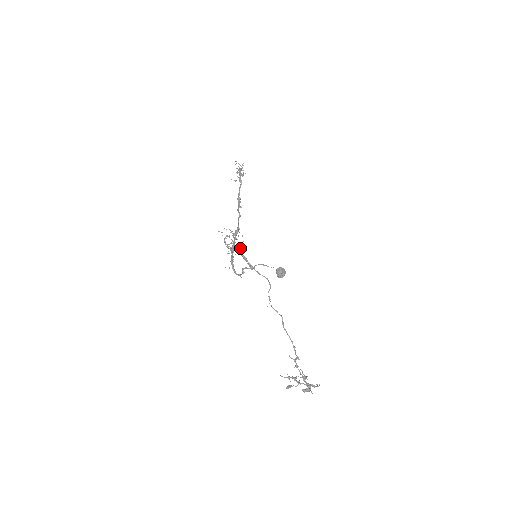
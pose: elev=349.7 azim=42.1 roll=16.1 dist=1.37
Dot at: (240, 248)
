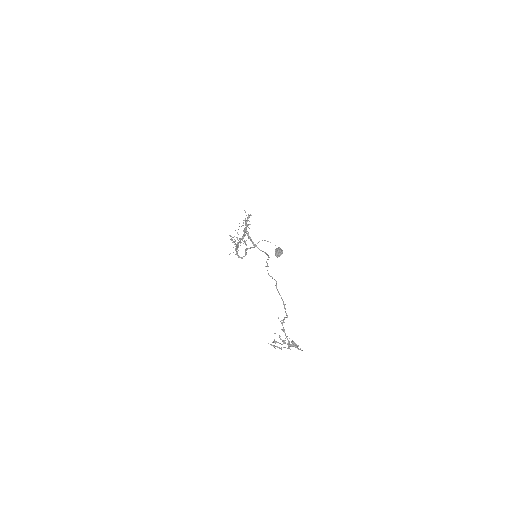
Dot at: occluded
